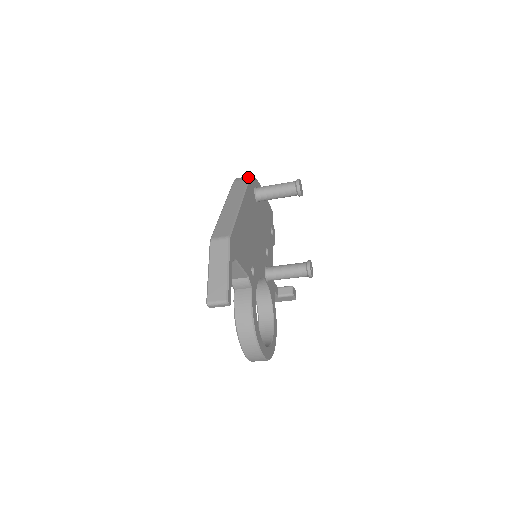
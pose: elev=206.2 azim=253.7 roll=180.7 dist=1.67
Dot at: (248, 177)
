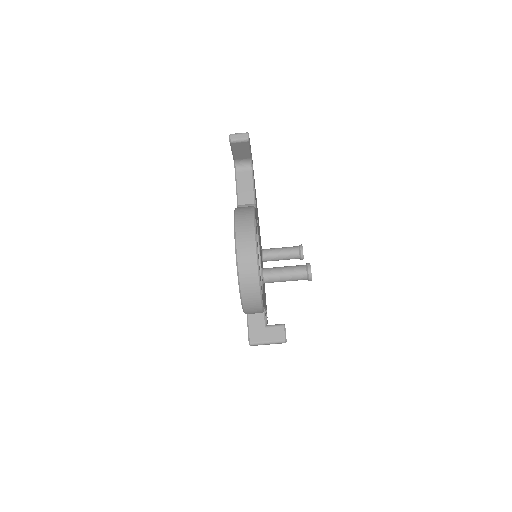
Dot at: occluded
